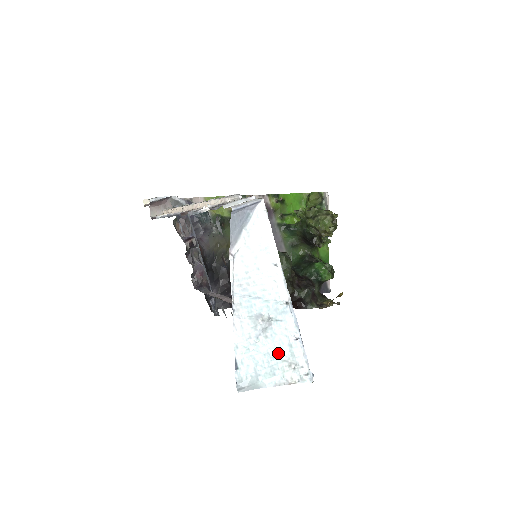
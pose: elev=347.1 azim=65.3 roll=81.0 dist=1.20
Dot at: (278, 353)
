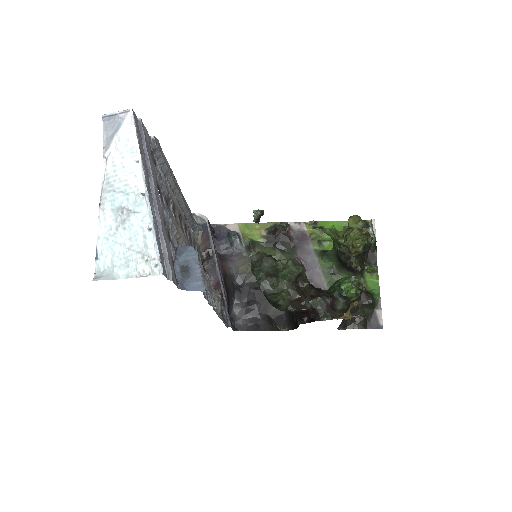
Dot at: (133, 244)
